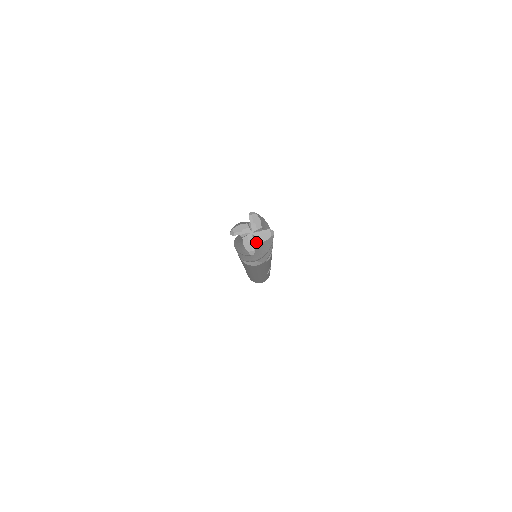
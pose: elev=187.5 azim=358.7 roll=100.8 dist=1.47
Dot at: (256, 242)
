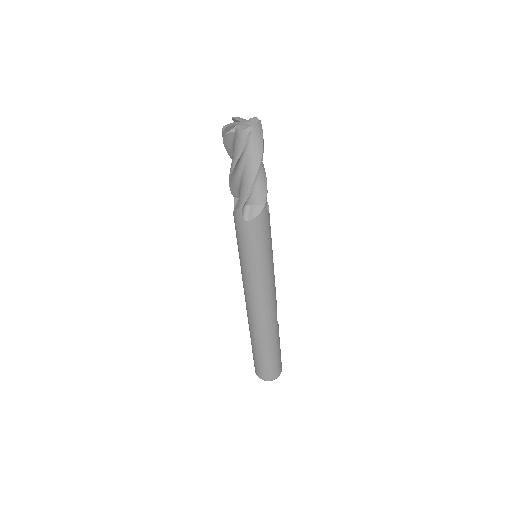
Dot at: occluded
